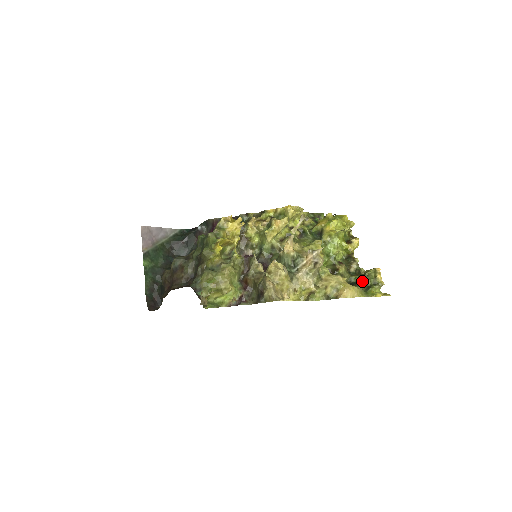
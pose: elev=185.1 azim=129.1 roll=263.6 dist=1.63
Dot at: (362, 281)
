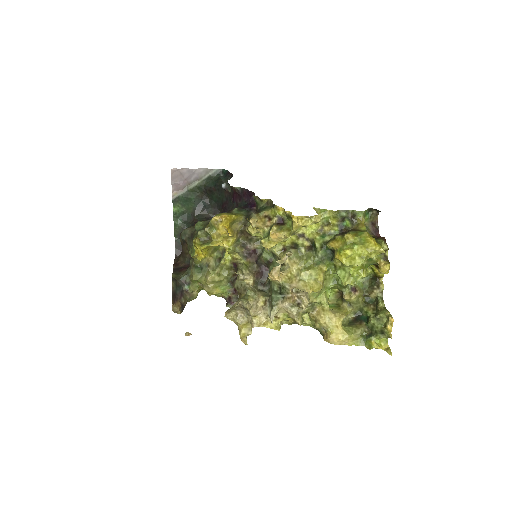
Dot at: (368, 322)
